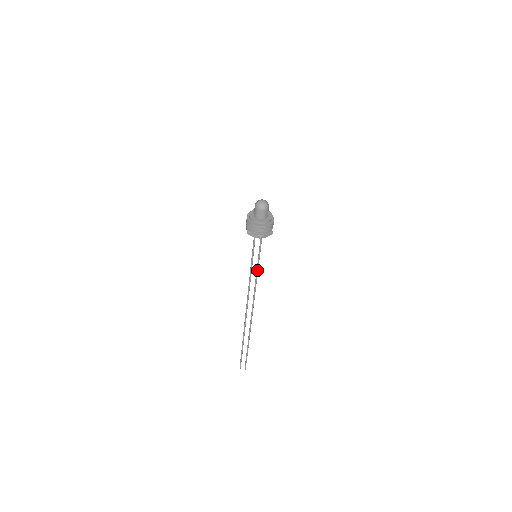
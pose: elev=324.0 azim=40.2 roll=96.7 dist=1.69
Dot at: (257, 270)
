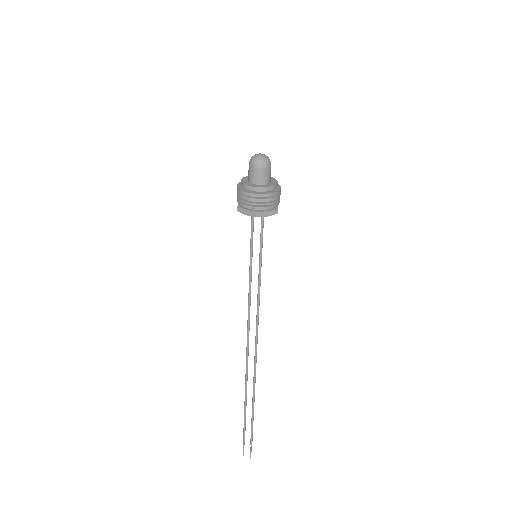
Dot at: (259, 281)
